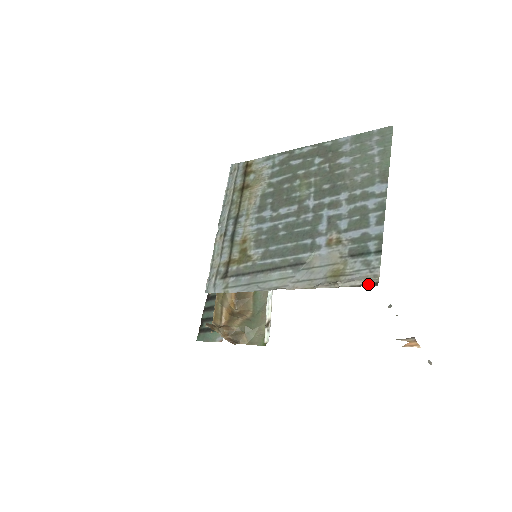
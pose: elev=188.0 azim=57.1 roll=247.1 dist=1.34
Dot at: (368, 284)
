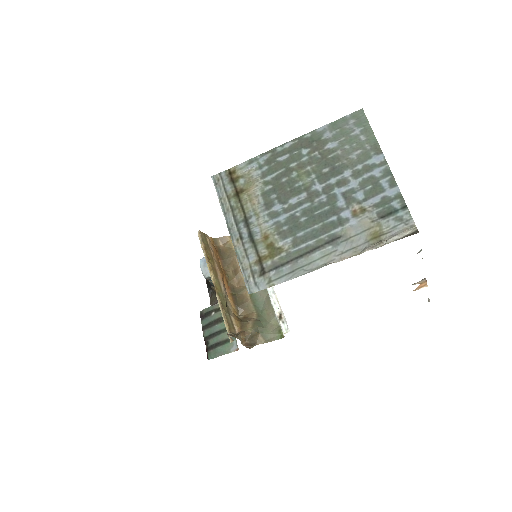
Dot at: (410, 234)
